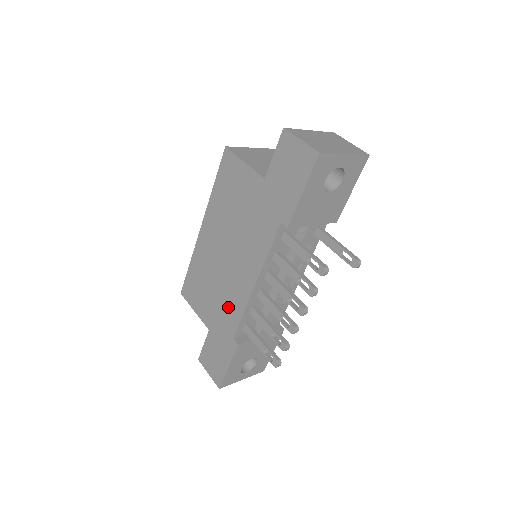
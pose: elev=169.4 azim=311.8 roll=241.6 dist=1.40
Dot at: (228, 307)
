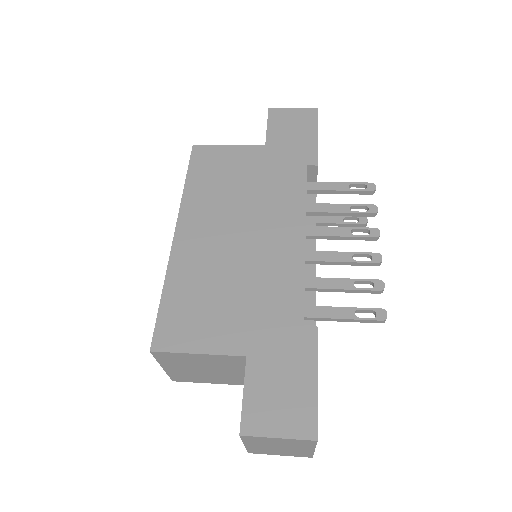
Dot at: (273, 291)
